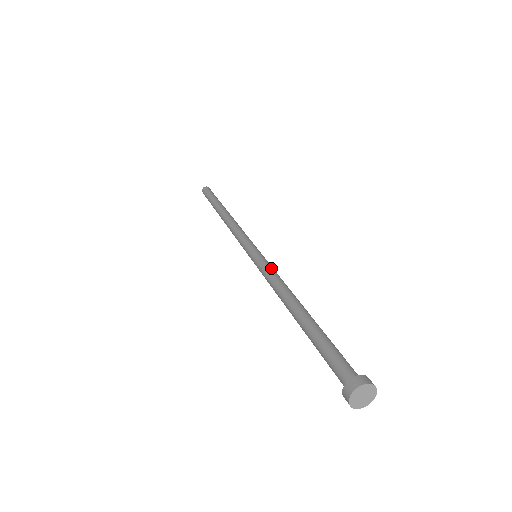
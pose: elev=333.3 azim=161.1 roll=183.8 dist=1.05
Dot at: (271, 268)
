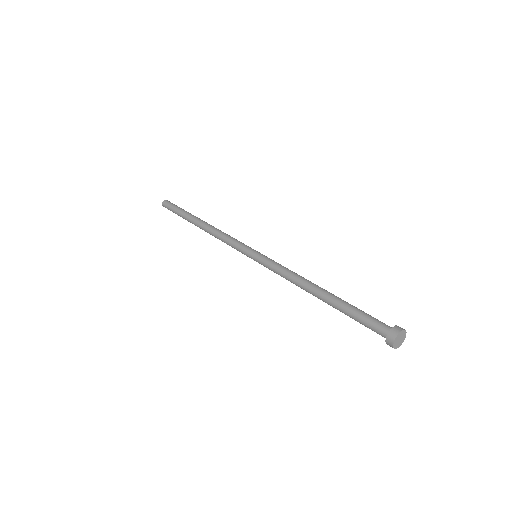
Dot at: (278, 264)
